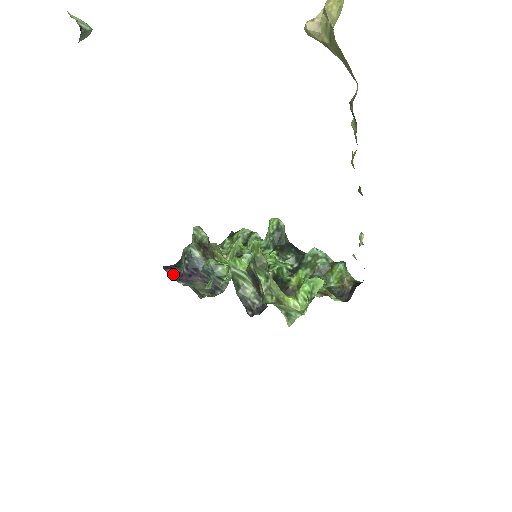
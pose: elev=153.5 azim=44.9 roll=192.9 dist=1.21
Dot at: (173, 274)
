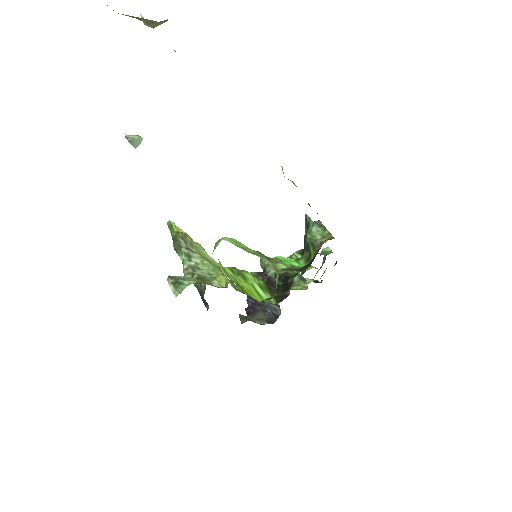
Dot at: (249, 312)
